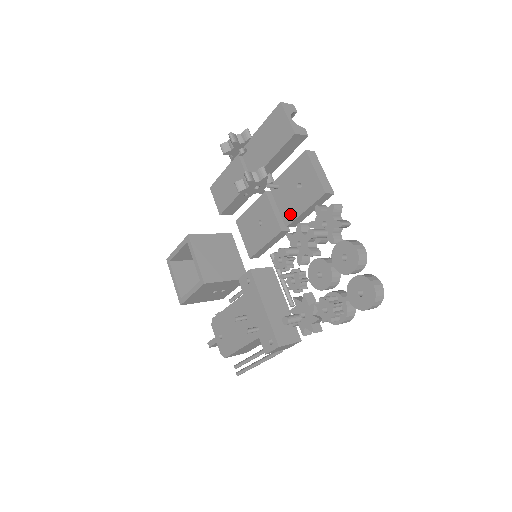
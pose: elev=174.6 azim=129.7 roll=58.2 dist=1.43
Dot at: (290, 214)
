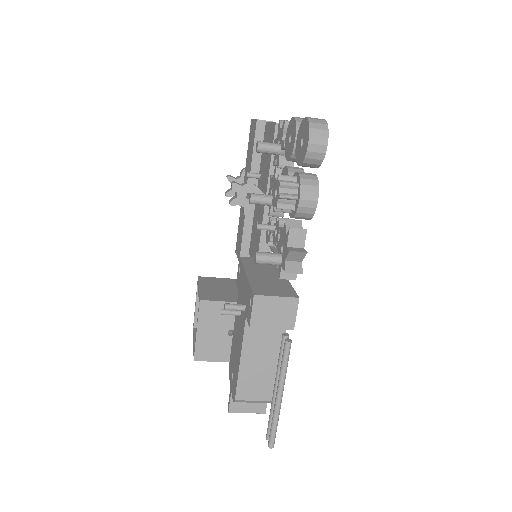
Dot at: (266, 180)
